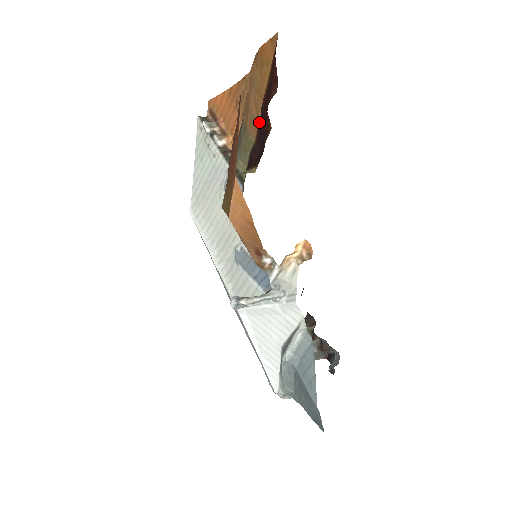
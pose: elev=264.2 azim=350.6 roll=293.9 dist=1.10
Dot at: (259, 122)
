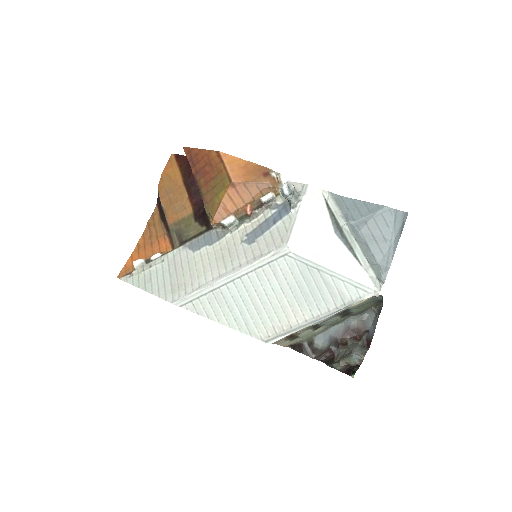
Dot at: (190, 194)
